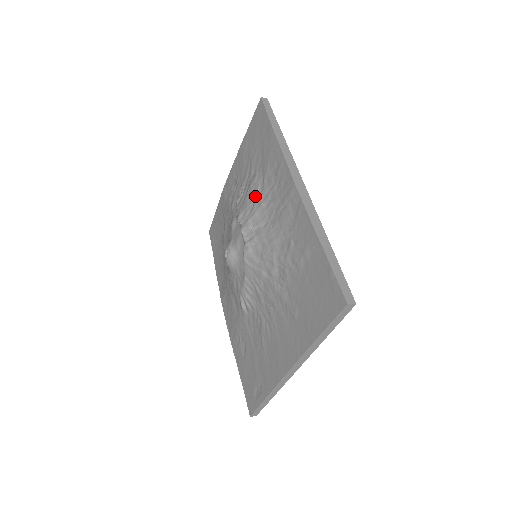
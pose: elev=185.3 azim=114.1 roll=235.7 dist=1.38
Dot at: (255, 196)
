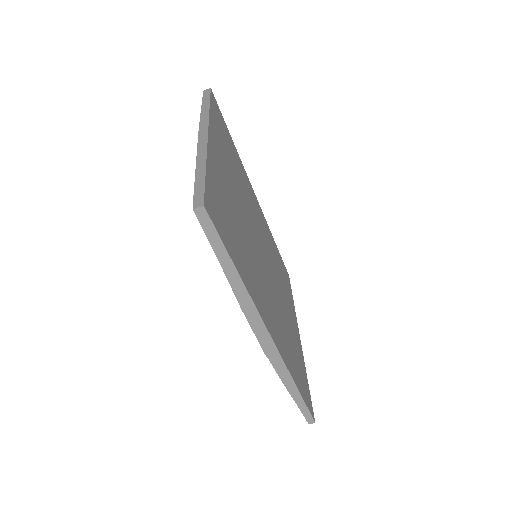
Dot at: occluded
